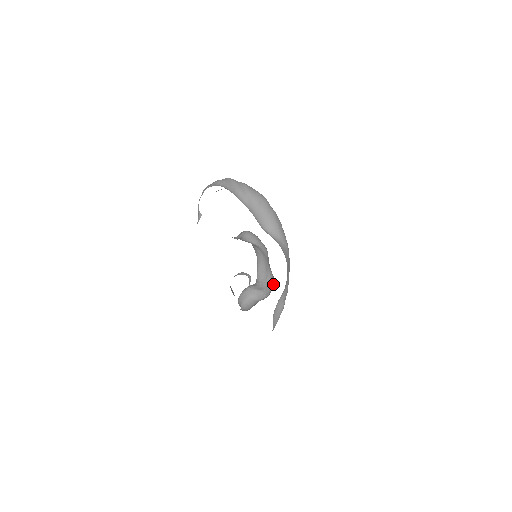
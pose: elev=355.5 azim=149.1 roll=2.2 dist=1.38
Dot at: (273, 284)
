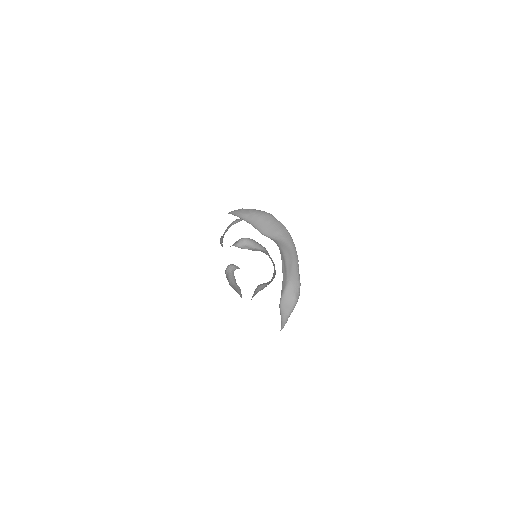
Dot at: occluded
